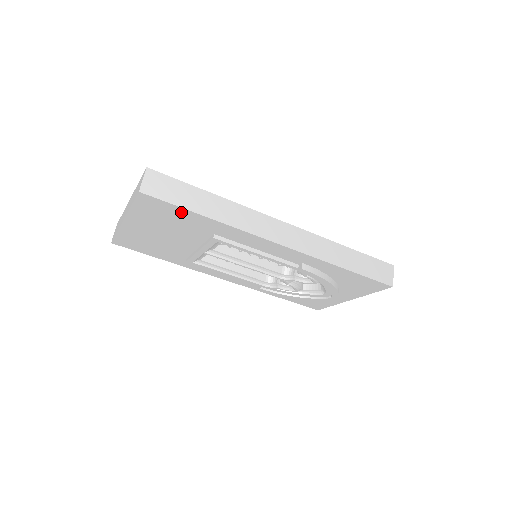
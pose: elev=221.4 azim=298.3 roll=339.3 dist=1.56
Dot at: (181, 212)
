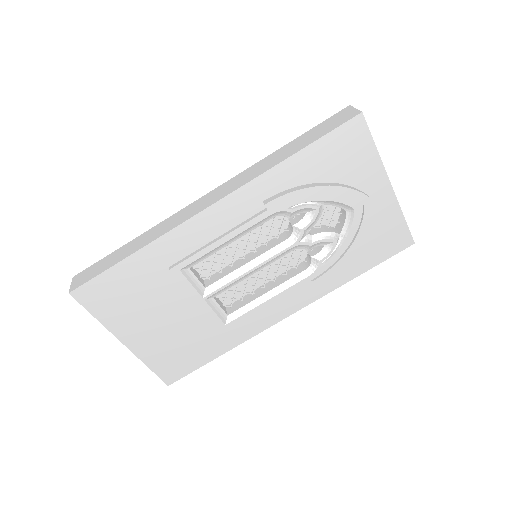
Dot at: (116, 276)
